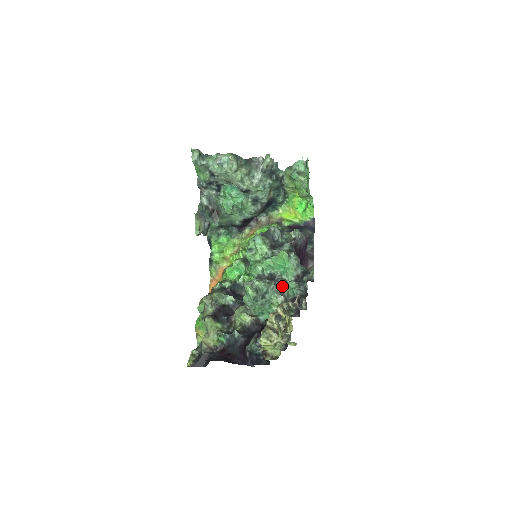
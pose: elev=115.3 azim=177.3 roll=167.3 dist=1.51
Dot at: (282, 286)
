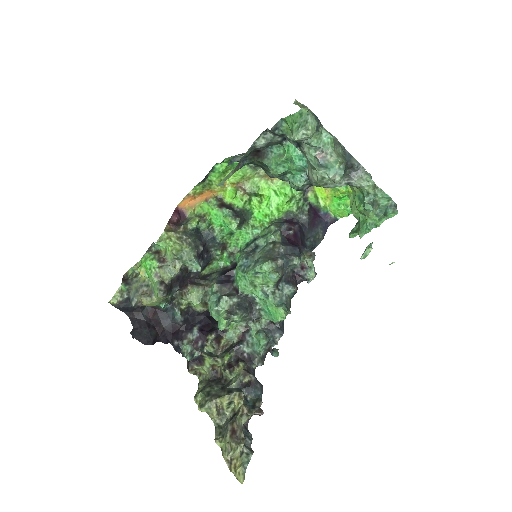
Dot at: (254, 320)
